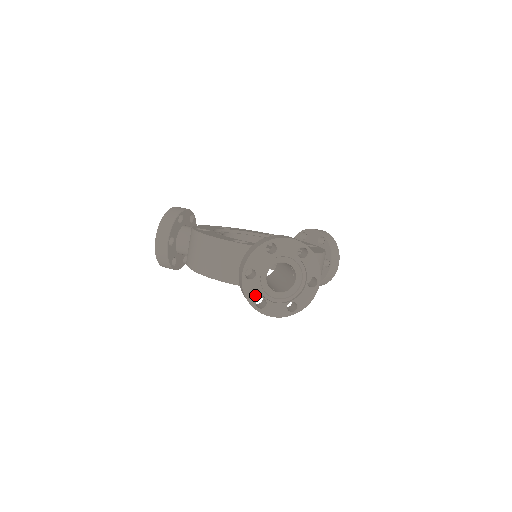
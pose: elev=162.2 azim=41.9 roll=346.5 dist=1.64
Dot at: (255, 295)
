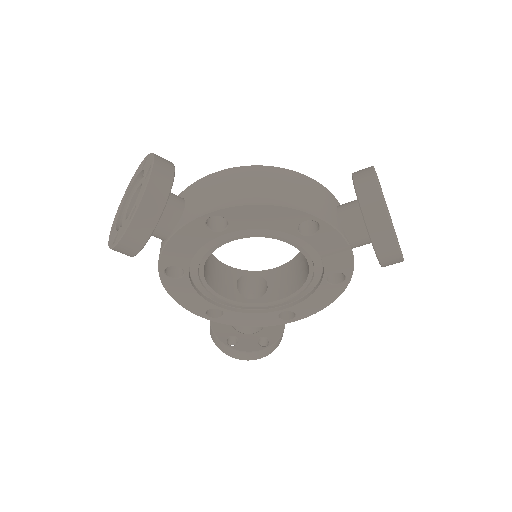
Dot at: occluded
